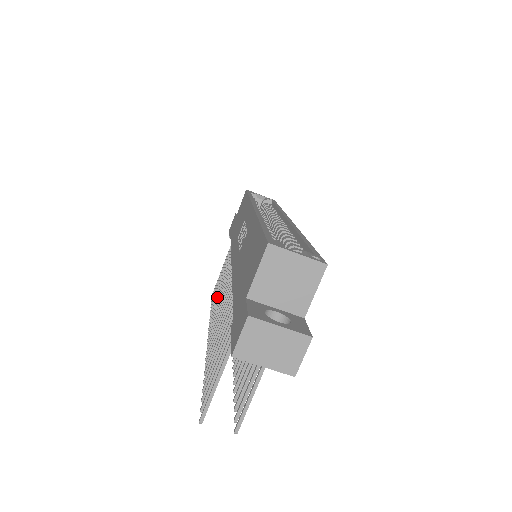
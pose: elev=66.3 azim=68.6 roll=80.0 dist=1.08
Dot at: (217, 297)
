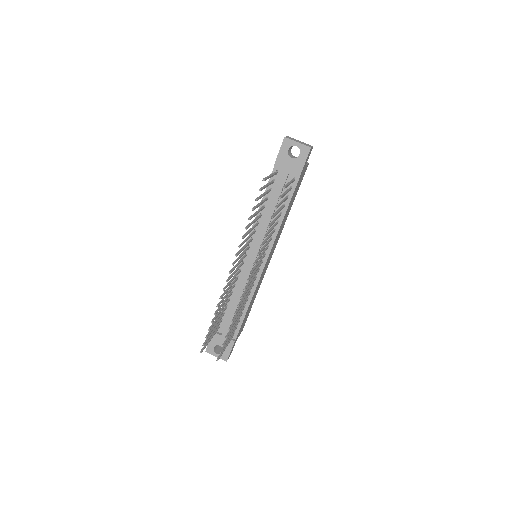
Dot at: (220, 306)
